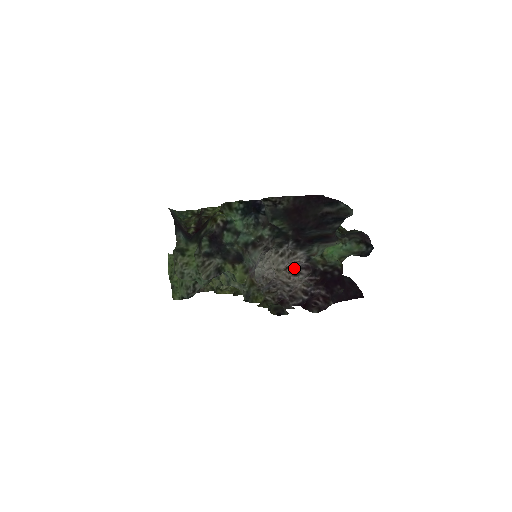
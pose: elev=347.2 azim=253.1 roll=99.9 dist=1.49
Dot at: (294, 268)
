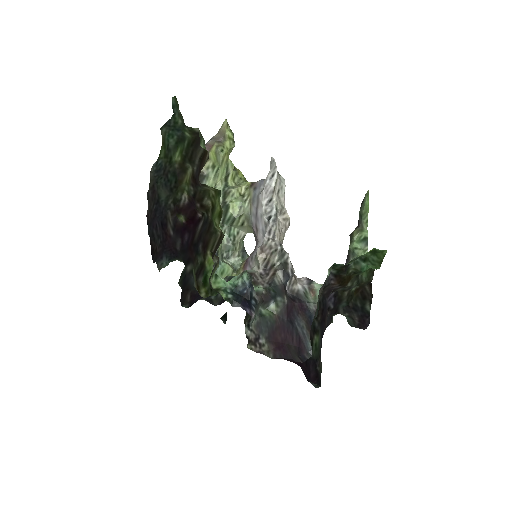
Dot at: occluded
